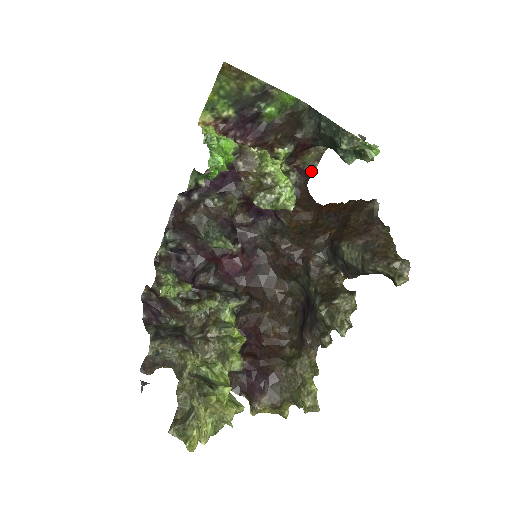
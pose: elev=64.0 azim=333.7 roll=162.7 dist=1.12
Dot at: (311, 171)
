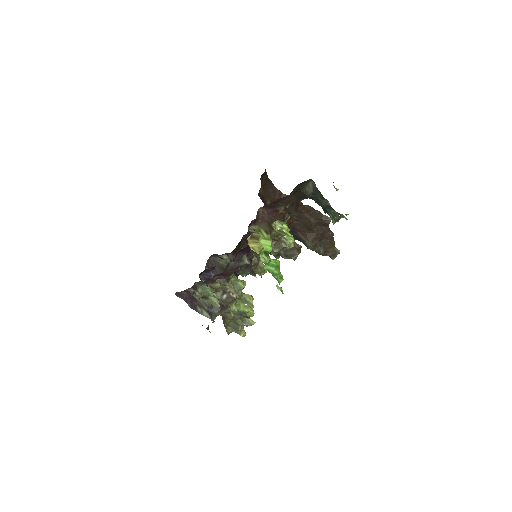
Dot at: occluded
